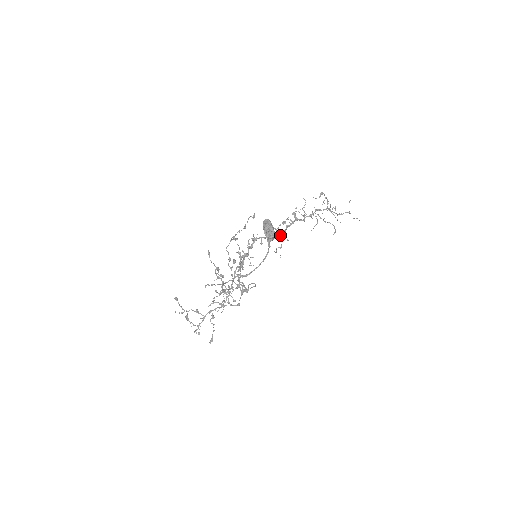
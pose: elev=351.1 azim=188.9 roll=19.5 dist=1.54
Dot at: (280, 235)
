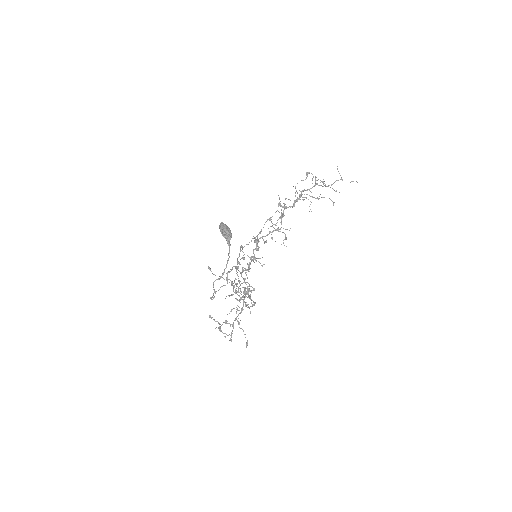
Dot at: occluded
